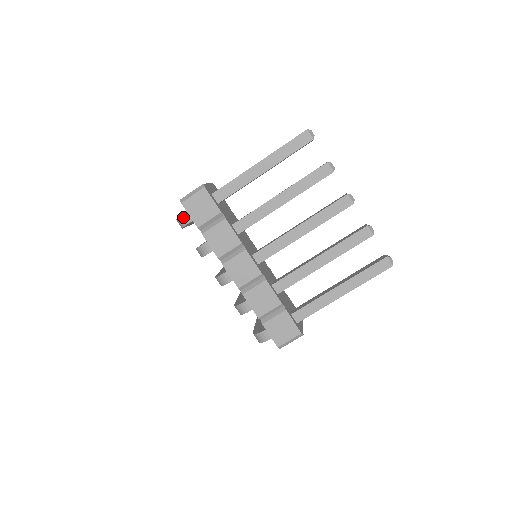
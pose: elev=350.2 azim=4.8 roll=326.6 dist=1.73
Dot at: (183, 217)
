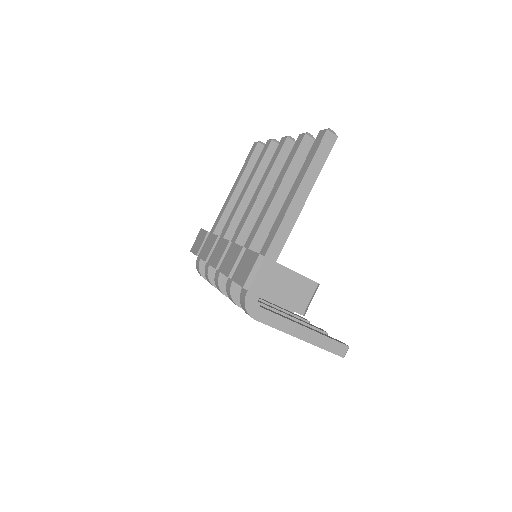
Dot at: (197, 264)
